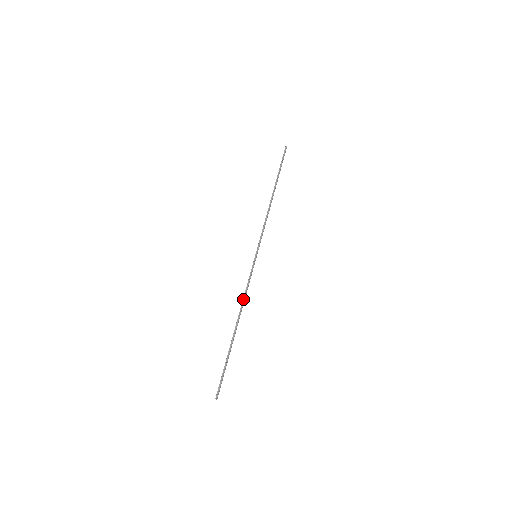
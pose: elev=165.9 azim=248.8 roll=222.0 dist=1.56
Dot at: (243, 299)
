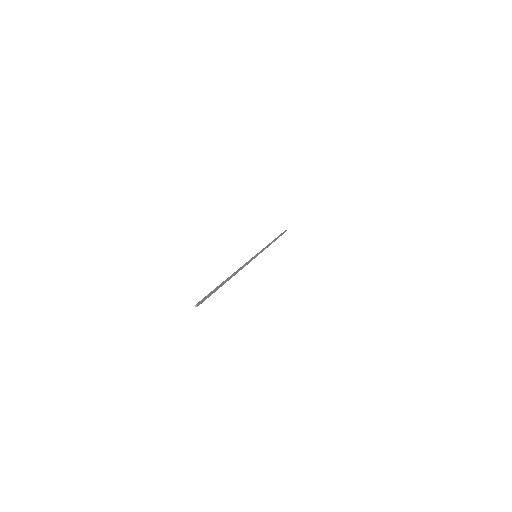
Dot at: (240, 268)
